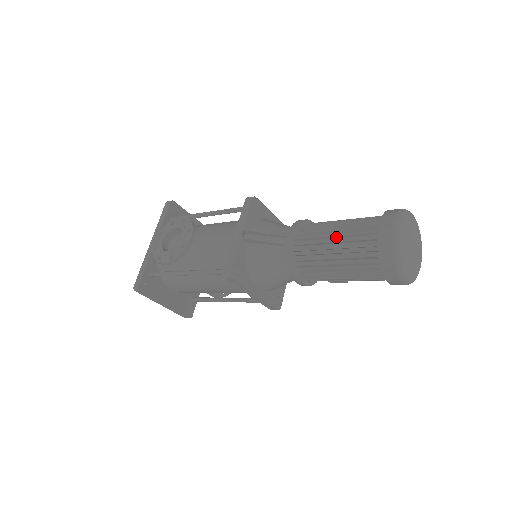
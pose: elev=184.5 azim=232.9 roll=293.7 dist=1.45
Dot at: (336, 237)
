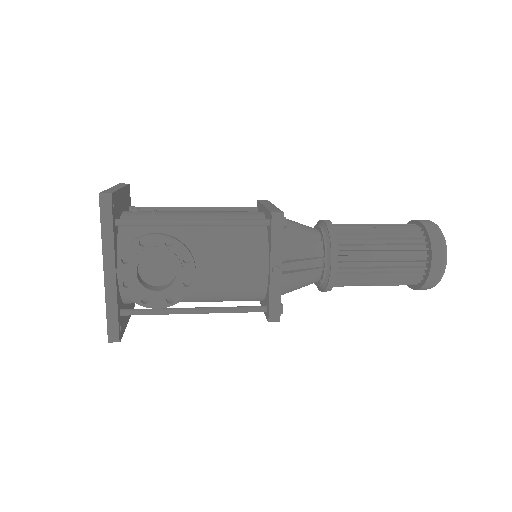
Dot at: (382, 263)
